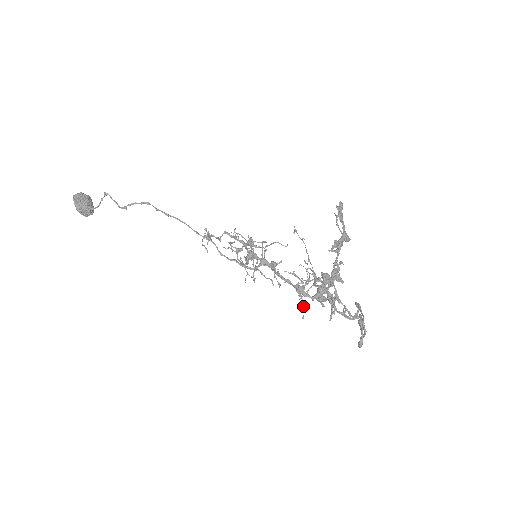
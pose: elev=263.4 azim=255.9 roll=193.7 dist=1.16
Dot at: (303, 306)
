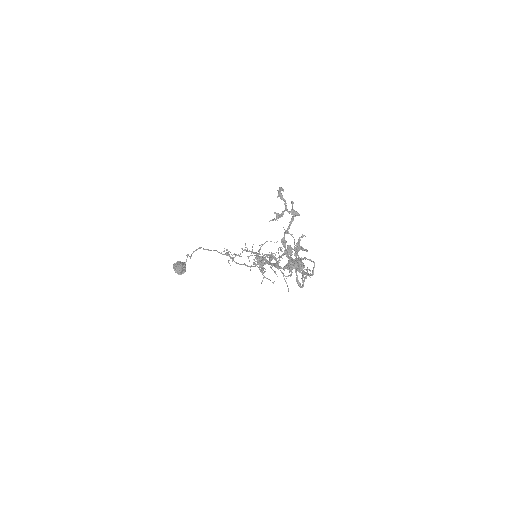
Dot at: (285, 280)
